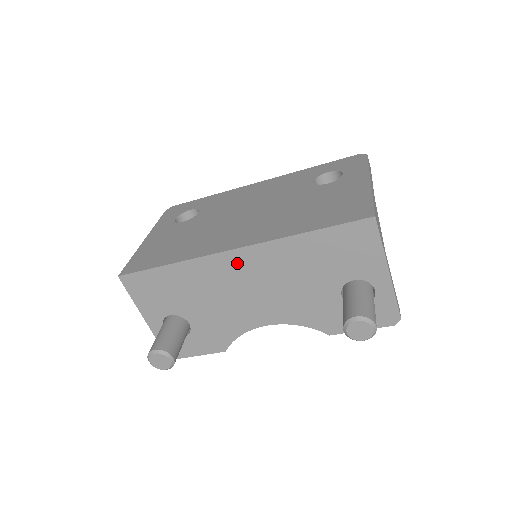
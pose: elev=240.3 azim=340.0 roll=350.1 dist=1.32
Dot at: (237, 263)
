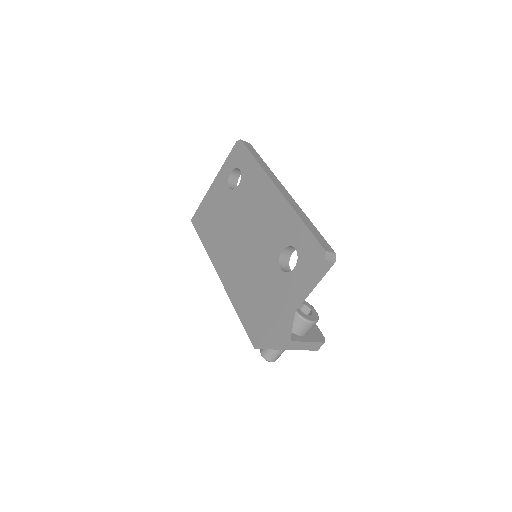
Dot at: occluded
